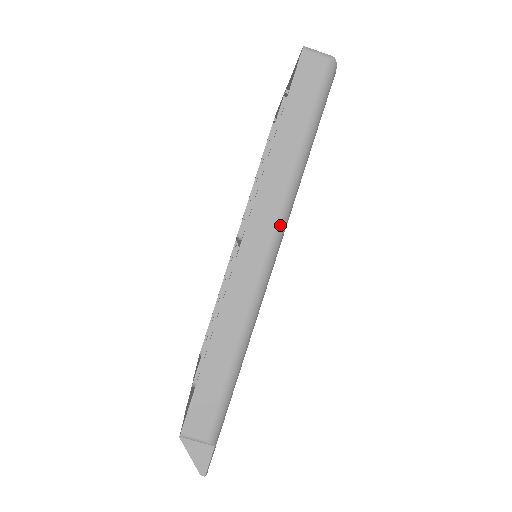
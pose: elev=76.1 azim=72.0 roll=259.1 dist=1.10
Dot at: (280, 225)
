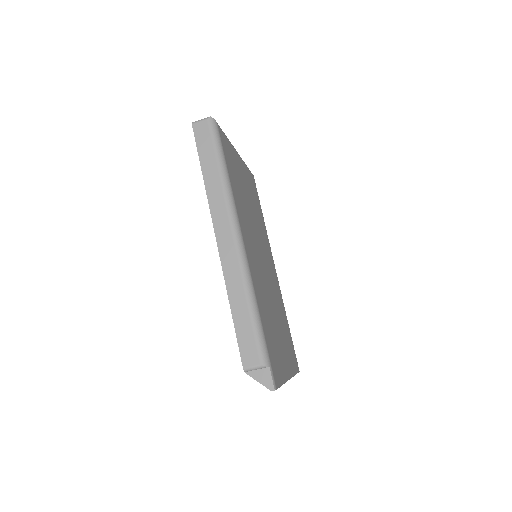
Dot at: (231, 215)
